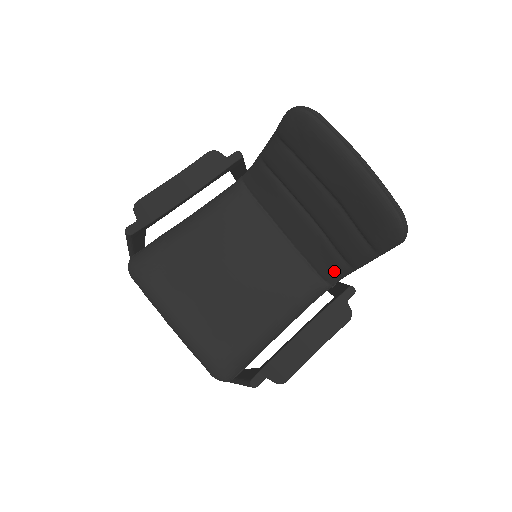
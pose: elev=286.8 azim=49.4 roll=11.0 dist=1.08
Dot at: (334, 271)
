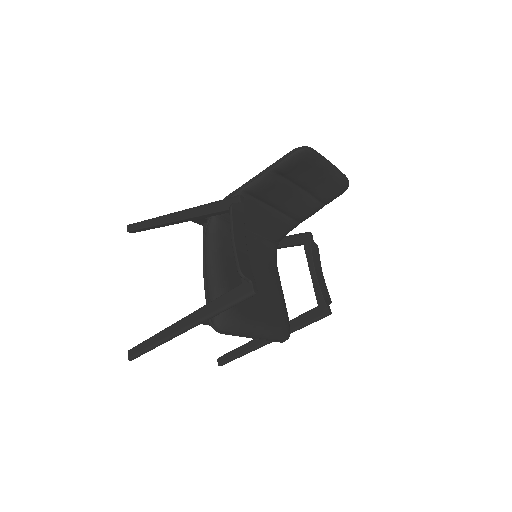
Dot at: (287, 232)
